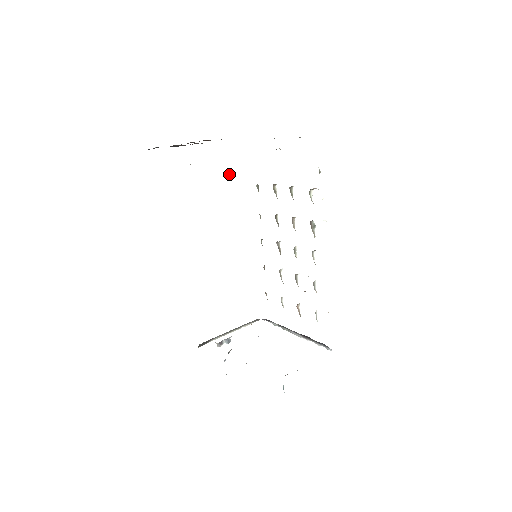
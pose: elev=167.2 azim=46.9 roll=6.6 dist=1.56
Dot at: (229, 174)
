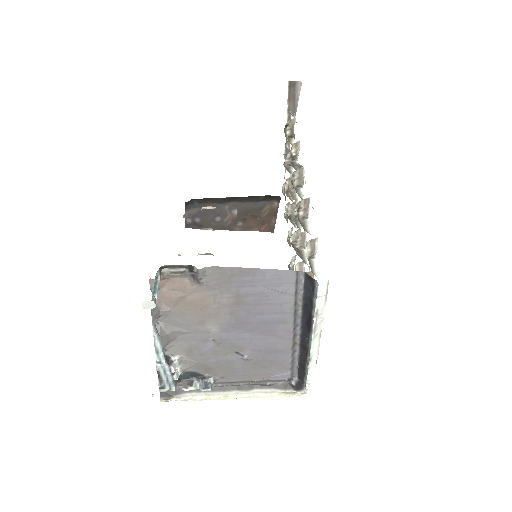
Dot at: occluded
